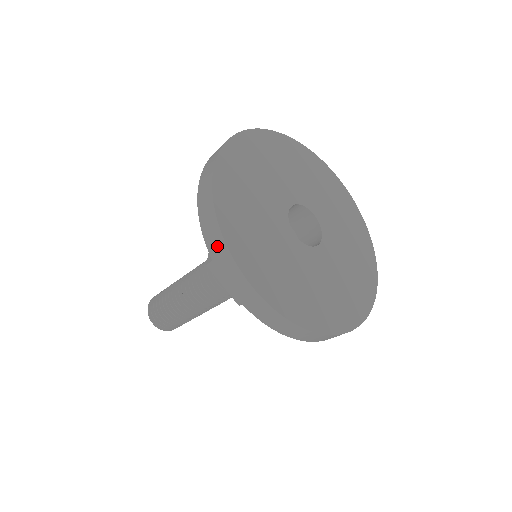
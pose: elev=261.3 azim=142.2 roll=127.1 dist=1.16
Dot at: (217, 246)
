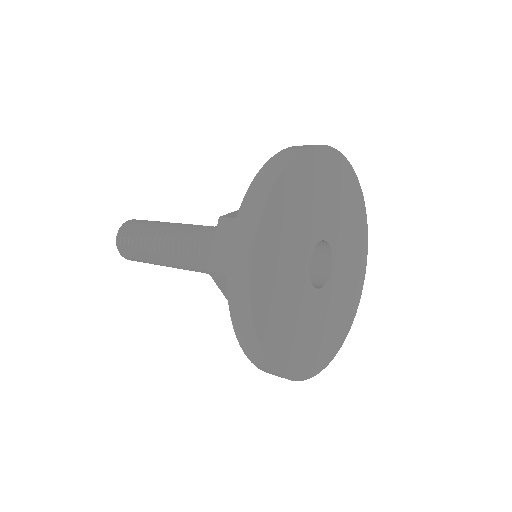
Dot at: (244, 326)
